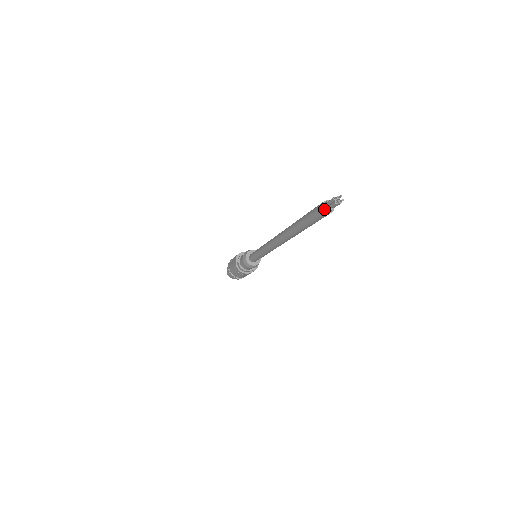
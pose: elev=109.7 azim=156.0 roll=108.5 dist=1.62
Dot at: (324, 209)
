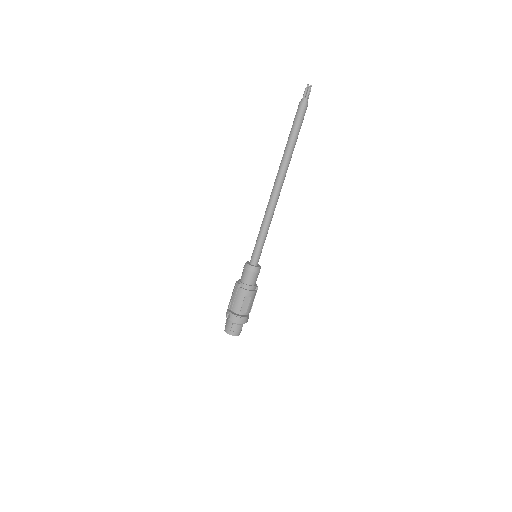
Dot at: (304, 102)
